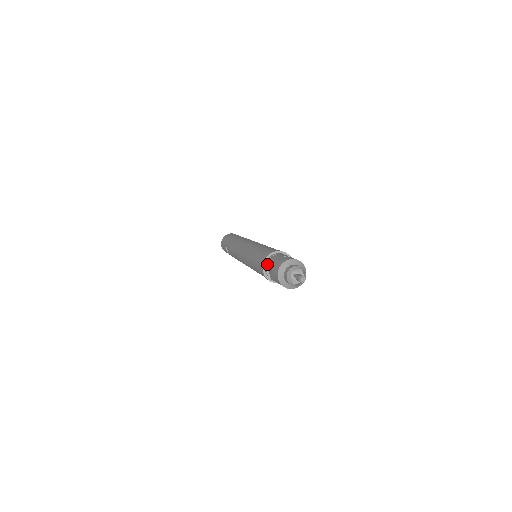
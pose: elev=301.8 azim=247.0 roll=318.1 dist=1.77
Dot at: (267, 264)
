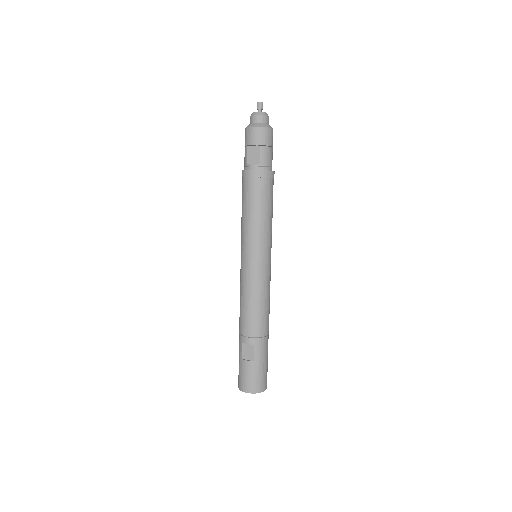
Dot at: (245, 164)
